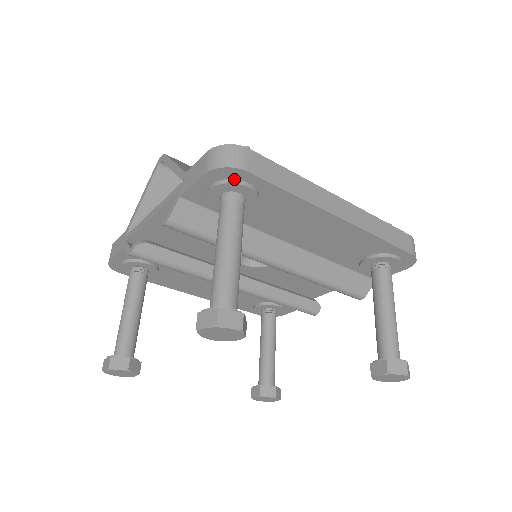
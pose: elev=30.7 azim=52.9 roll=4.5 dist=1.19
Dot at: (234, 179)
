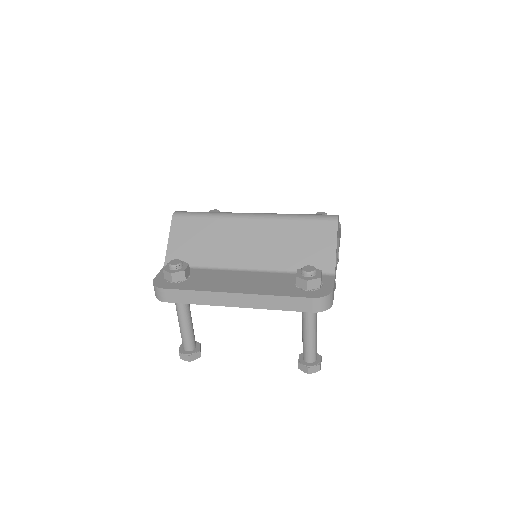
Dot at: occluded
